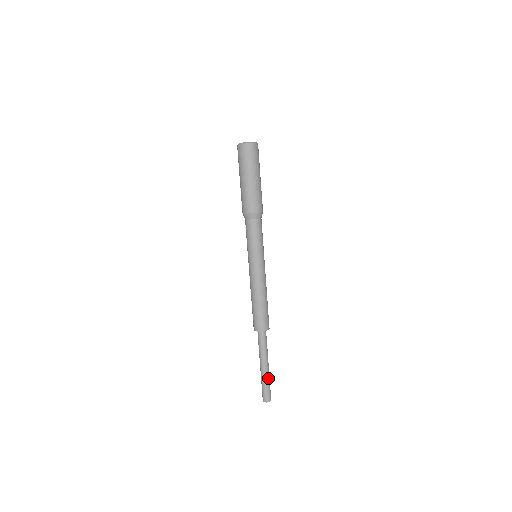
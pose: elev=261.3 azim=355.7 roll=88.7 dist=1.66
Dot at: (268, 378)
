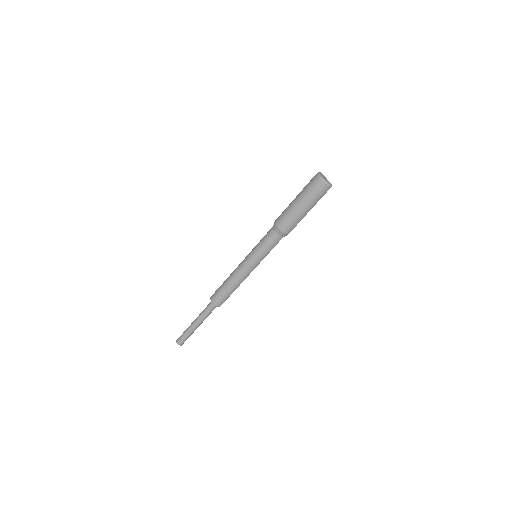
Dot at: (191, 332)
